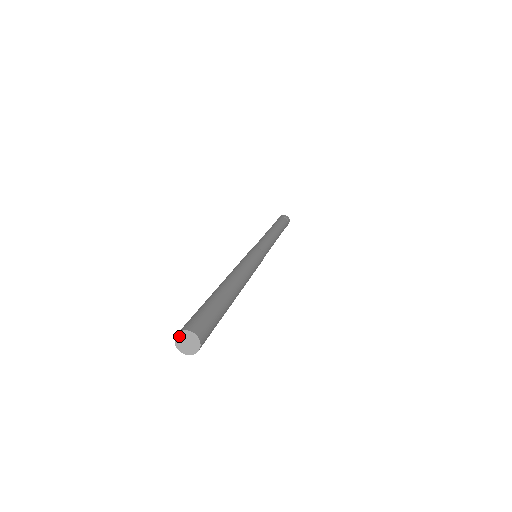
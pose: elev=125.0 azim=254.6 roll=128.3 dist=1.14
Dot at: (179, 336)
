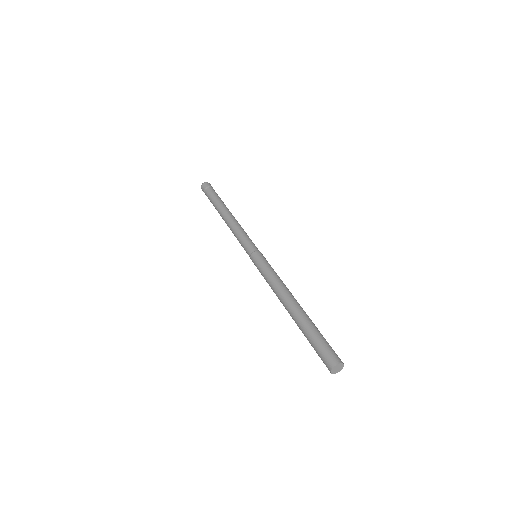
Dot at: (333, 369)
